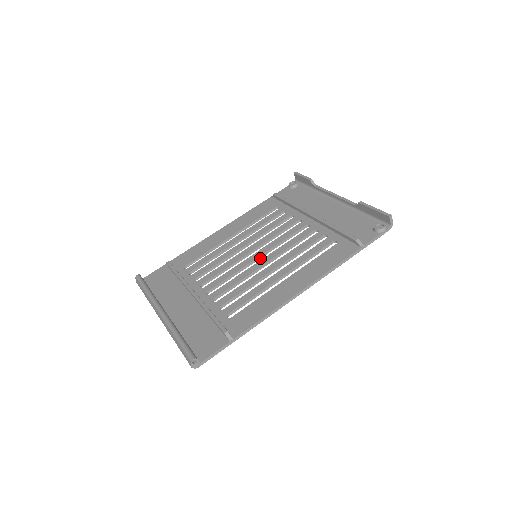
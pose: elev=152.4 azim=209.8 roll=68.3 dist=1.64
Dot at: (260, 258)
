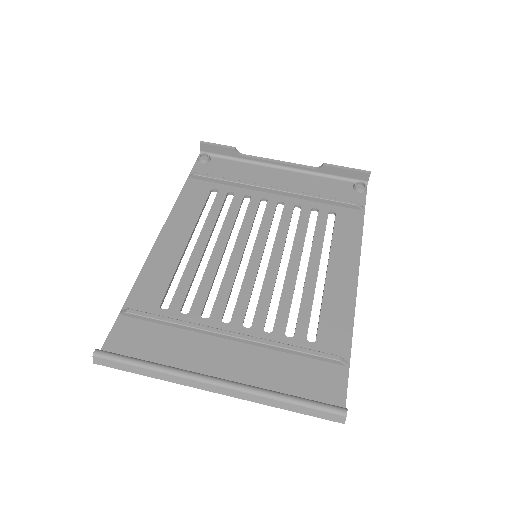
Dot at: occluded
